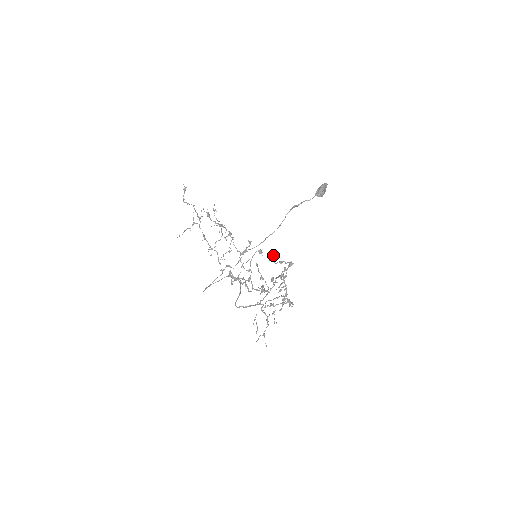
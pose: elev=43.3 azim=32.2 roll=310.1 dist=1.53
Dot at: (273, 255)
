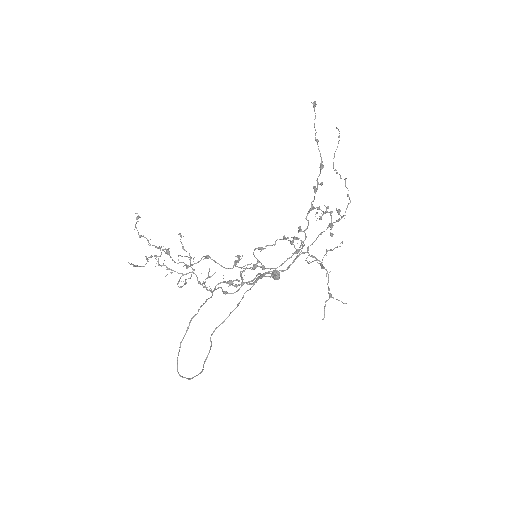
Dot at: (314, 102)
